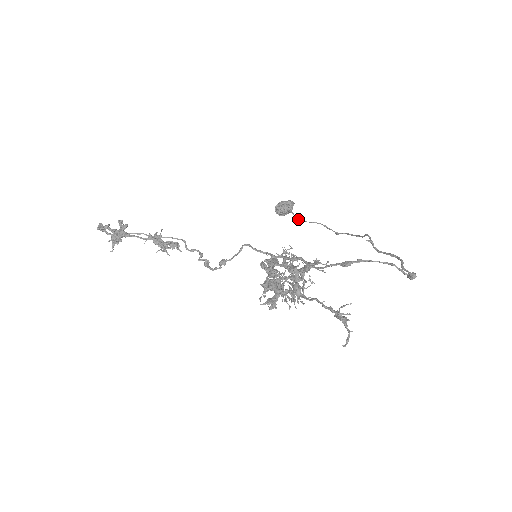
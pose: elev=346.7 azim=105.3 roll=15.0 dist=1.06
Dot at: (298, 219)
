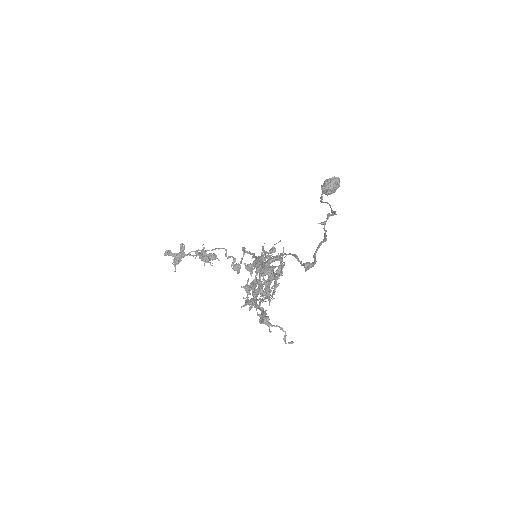
Dot at: occluded
